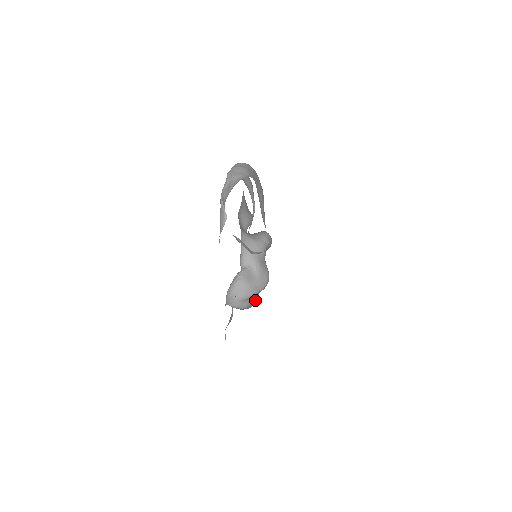
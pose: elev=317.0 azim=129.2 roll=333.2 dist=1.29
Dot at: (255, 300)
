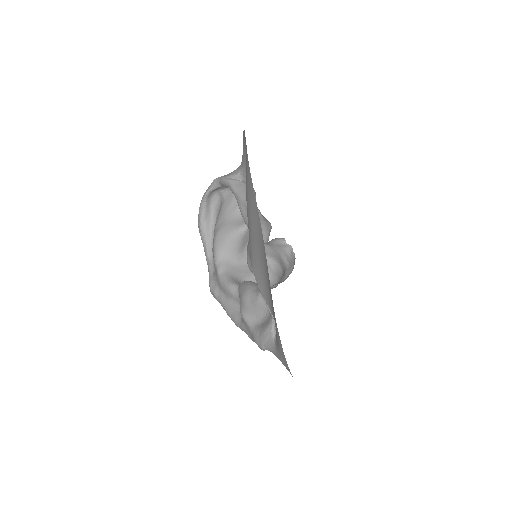
Dot at: (290, 268)
